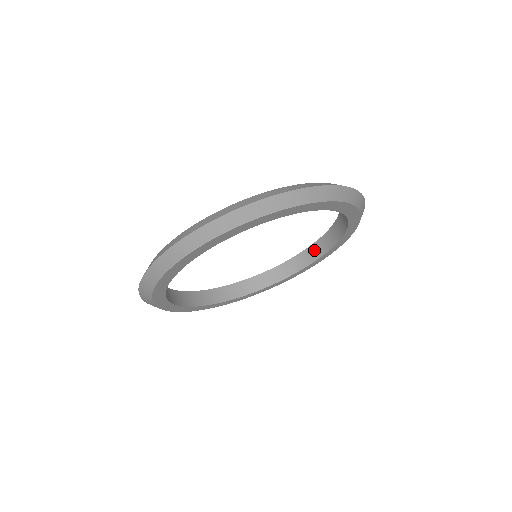
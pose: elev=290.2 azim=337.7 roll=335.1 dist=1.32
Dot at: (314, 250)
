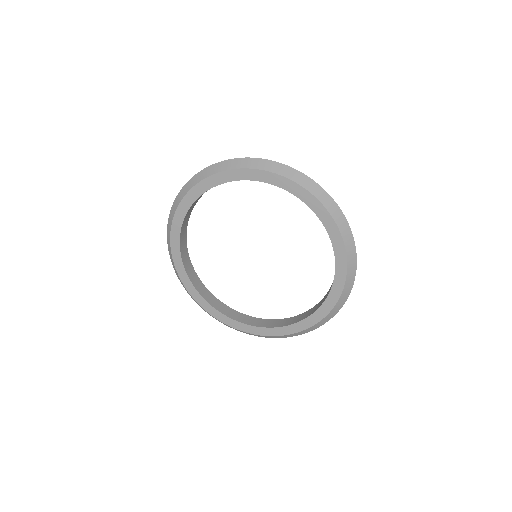
Dot at: (290, 320)
